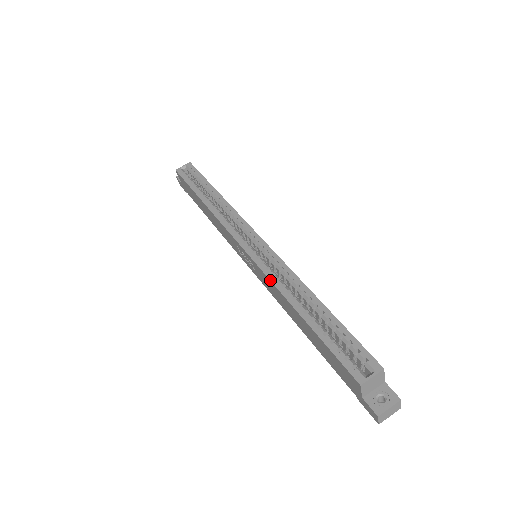
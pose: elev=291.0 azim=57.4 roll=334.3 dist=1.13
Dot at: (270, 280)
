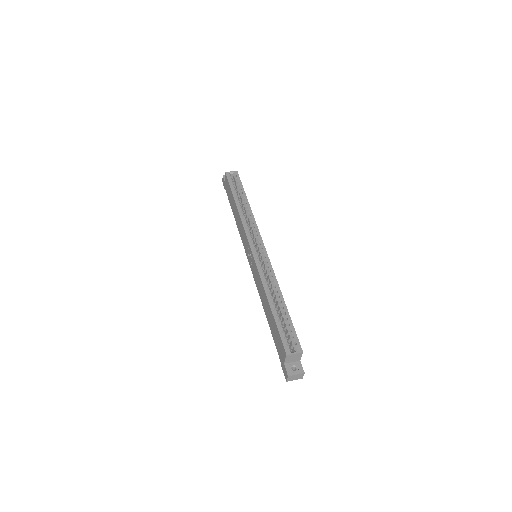
Dot at: (260, 275)
